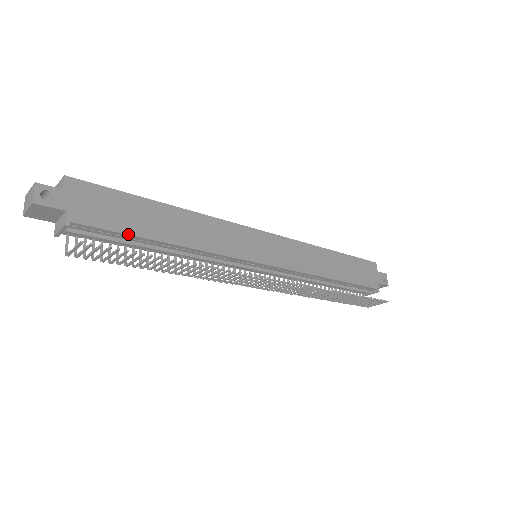
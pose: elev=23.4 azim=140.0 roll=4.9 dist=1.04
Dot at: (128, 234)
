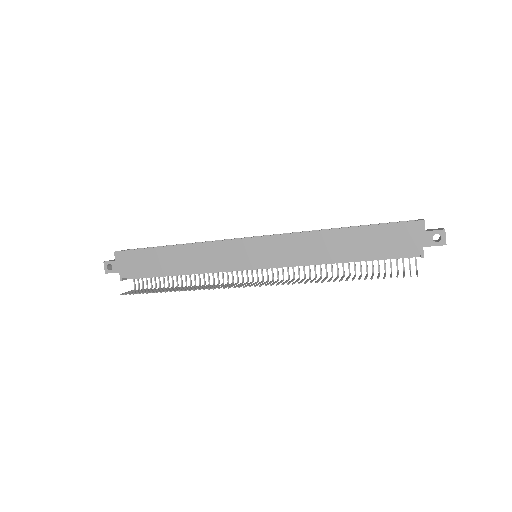
Dot at: occluded
